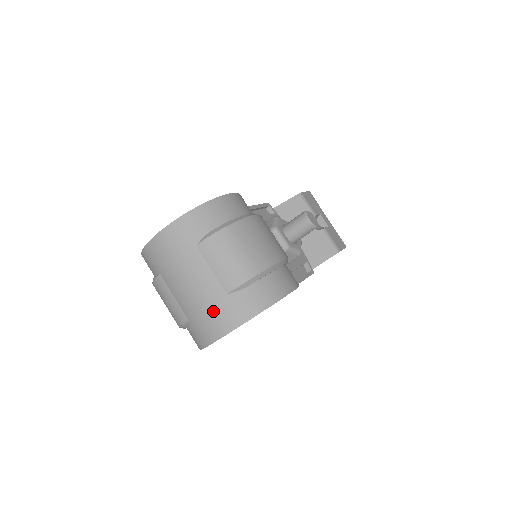
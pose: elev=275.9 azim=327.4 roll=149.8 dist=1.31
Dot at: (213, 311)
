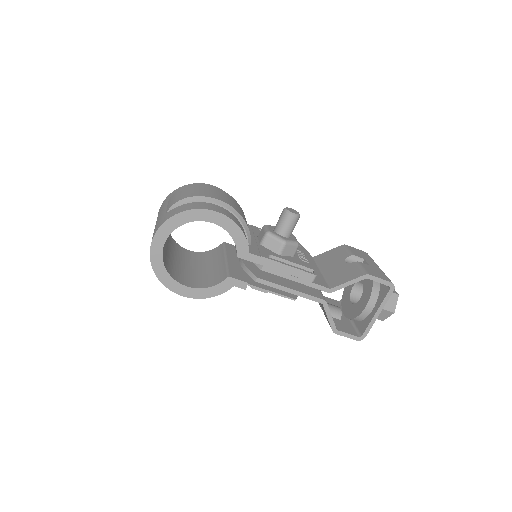
Dot at: (156, 227)
